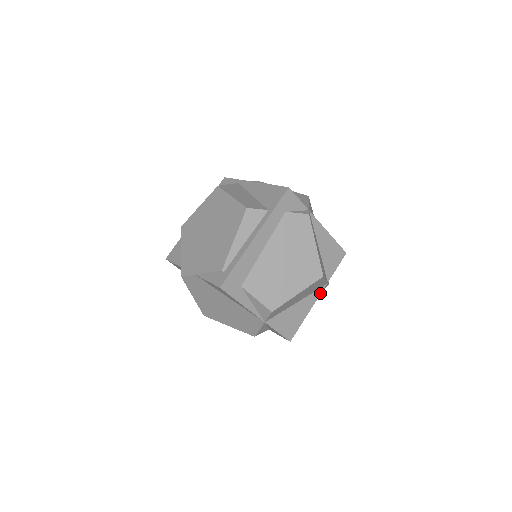
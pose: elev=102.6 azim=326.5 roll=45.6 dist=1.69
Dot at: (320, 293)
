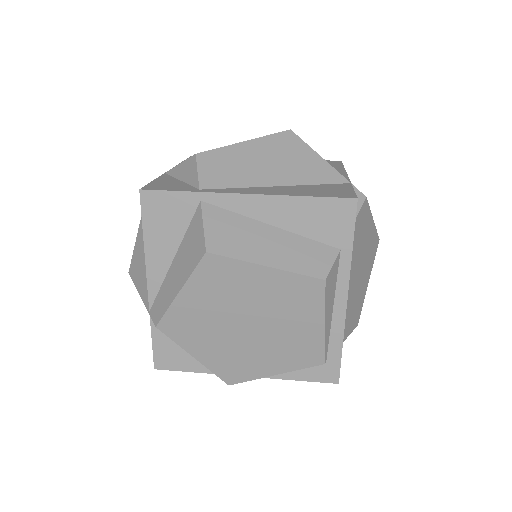
Dot at: occluded
